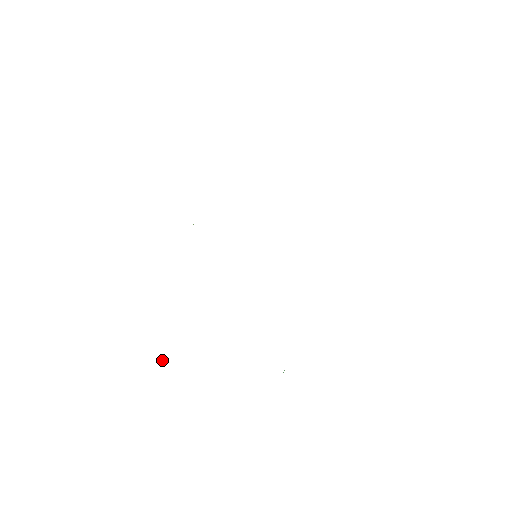
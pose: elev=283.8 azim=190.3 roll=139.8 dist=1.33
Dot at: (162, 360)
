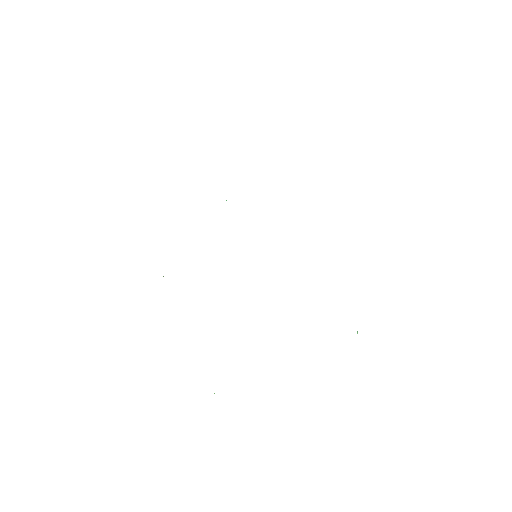
Dot at: occluded
